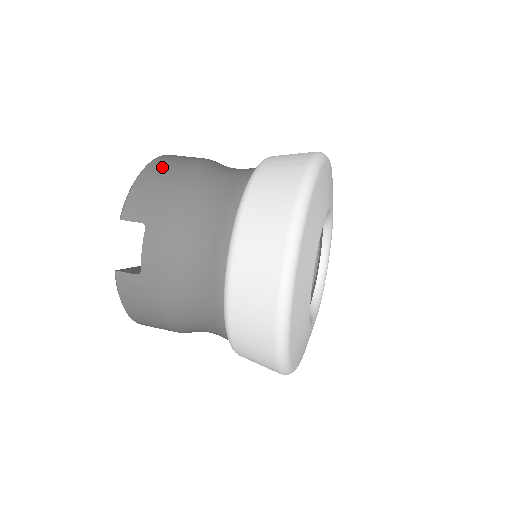
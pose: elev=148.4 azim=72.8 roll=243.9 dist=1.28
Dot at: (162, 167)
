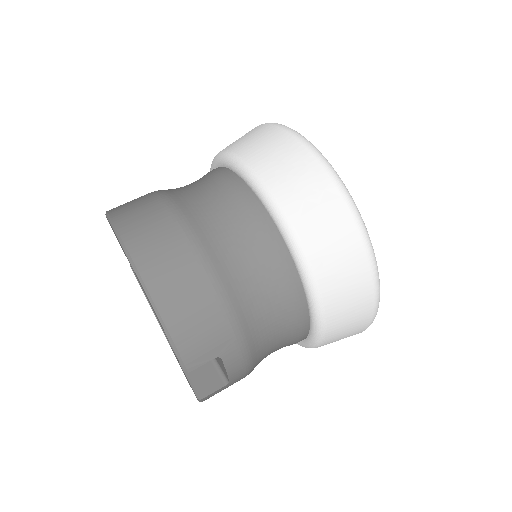
Dot at: (173, 286)
